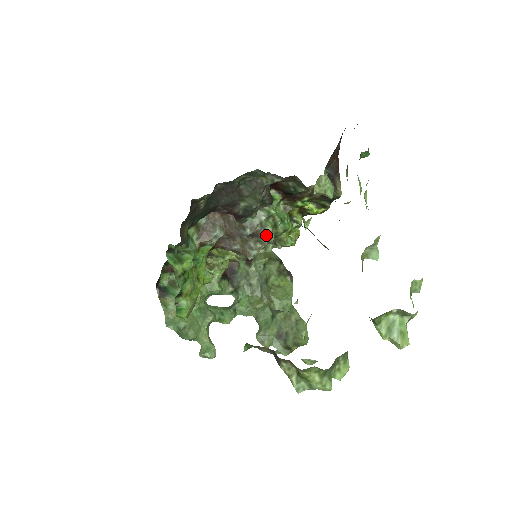
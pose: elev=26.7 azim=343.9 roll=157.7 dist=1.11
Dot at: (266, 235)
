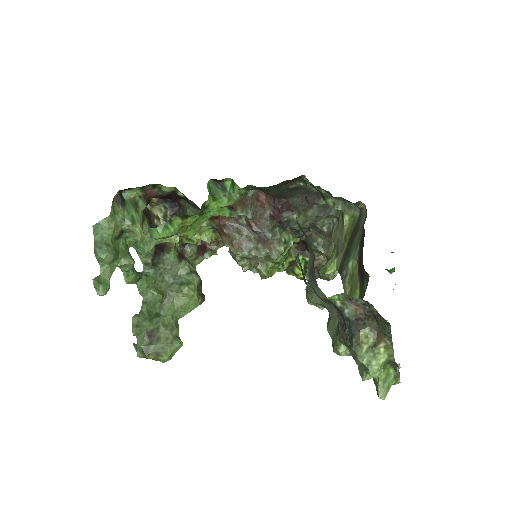
Dot at: (276, 251)
